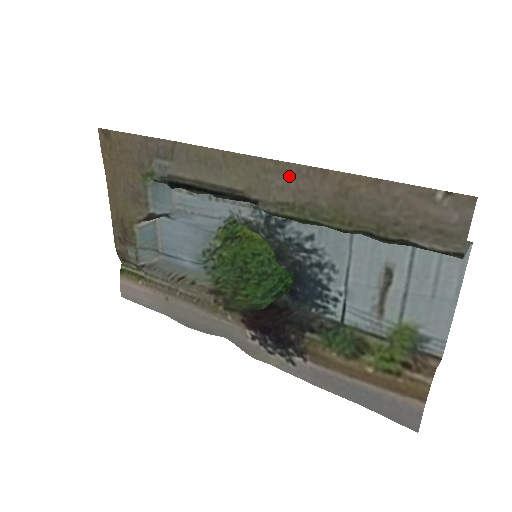
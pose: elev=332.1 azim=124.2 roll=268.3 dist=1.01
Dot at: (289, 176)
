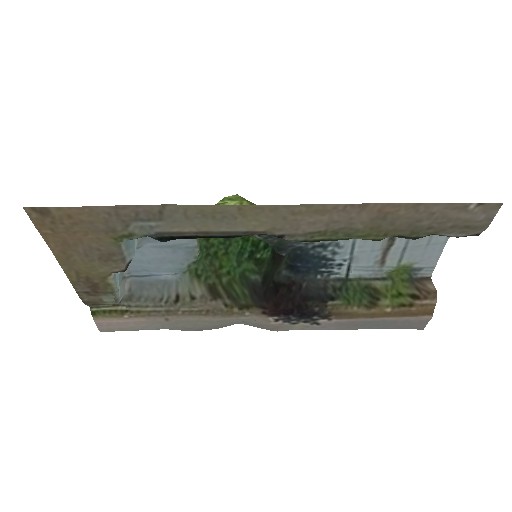
Dot at: (323, 213)
